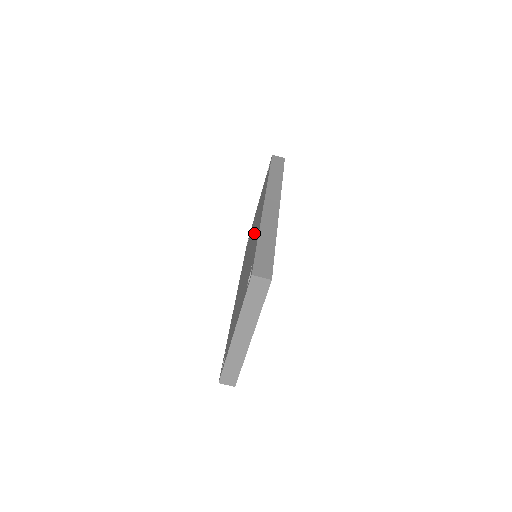
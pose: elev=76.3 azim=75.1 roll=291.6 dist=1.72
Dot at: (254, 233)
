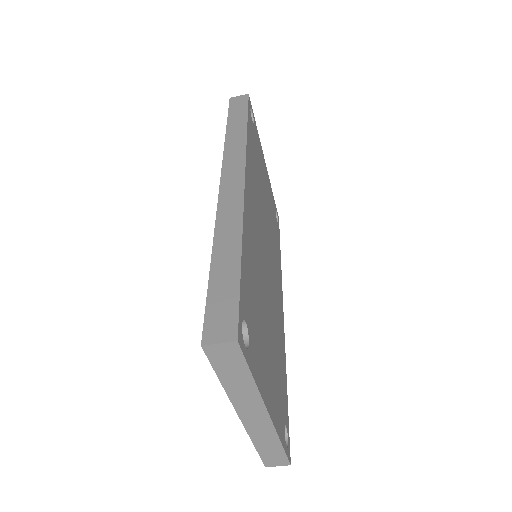
Dot at: occluded
